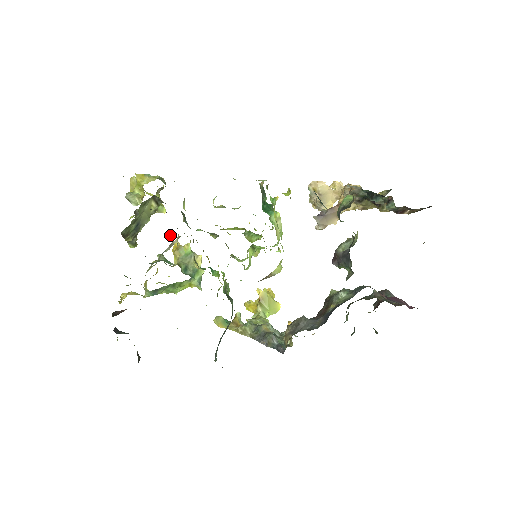
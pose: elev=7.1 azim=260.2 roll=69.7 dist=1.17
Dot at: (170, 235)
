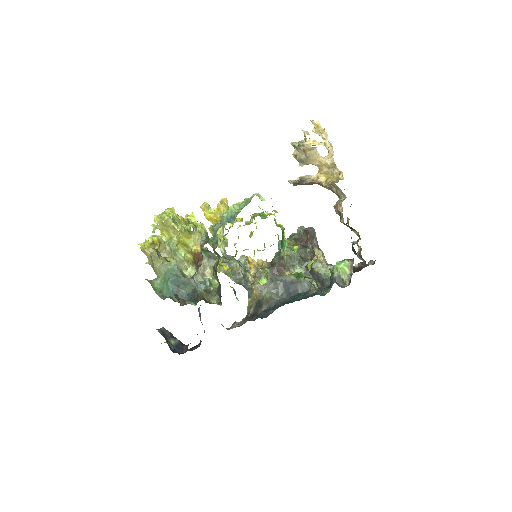
Dot at: (211, 283)
